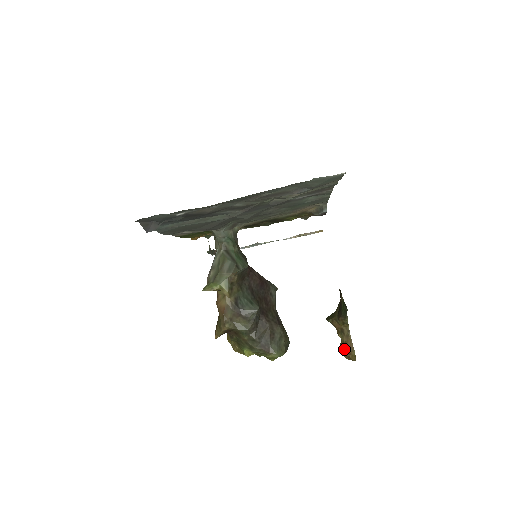
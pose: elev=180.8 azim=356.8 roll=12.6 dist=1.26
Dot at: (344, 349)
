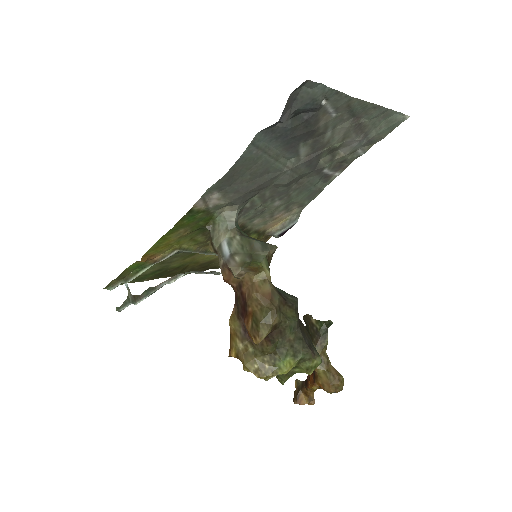
Dot at: (329, 378)
